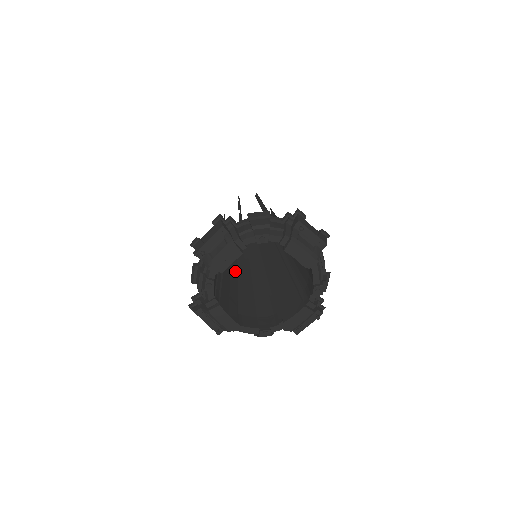
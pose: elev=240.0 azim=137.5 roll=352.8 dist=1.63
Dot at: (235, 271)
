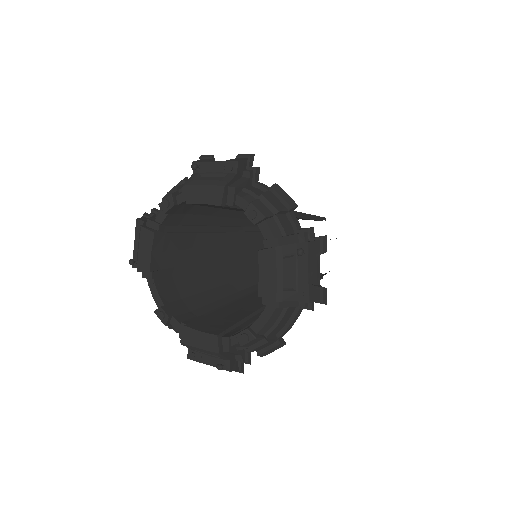
Dot at: (231, 254)
